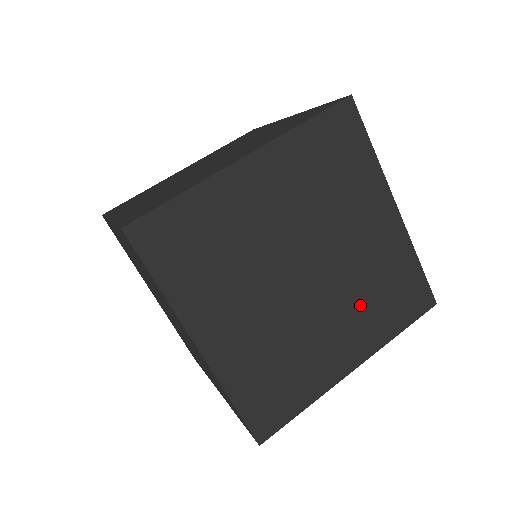
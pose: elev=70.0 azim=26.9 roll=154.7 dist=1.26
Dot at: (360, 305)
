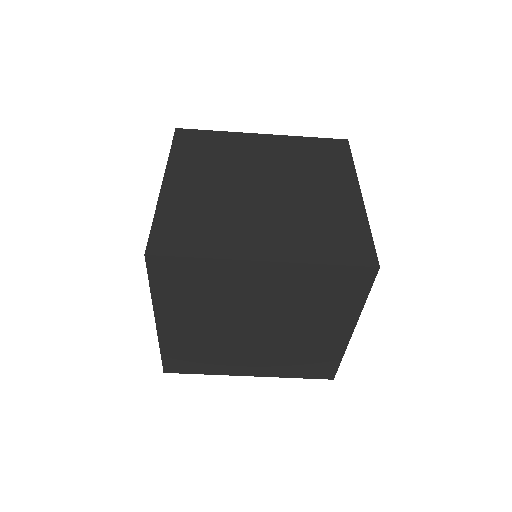
Dot at: (312, 312)
